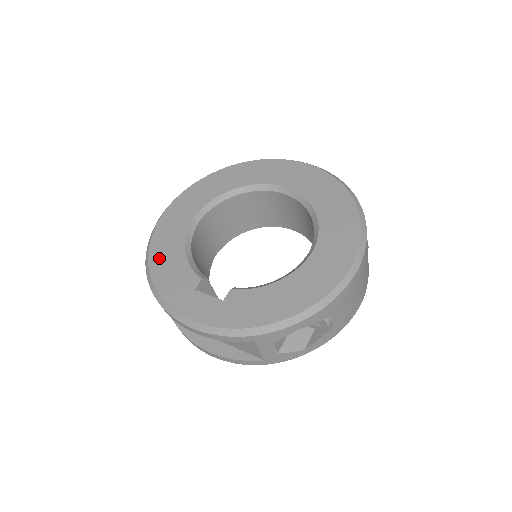
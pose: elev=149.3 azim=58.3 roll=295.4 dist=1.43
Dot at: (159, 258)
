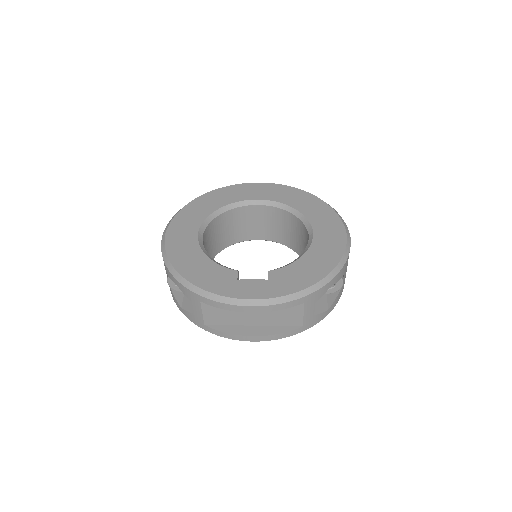
Dot at: (187, 267)
